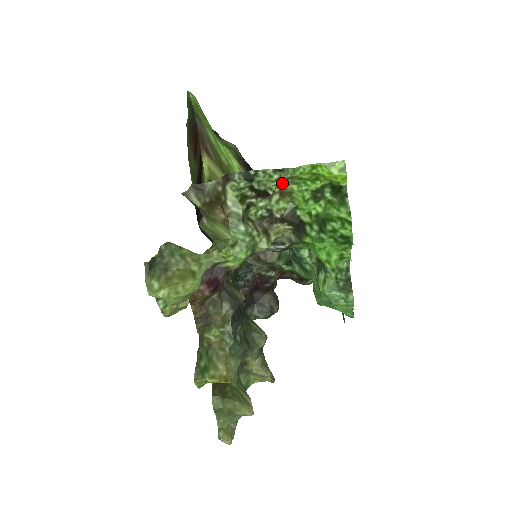
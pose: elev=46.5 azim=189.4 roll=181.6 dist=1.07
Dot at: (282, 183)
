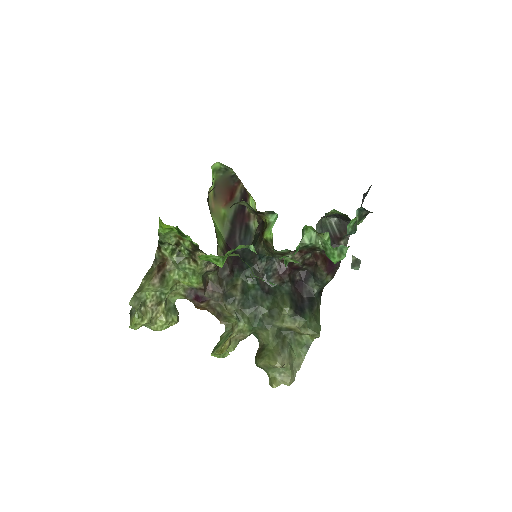
Dot at: (174, 235)
